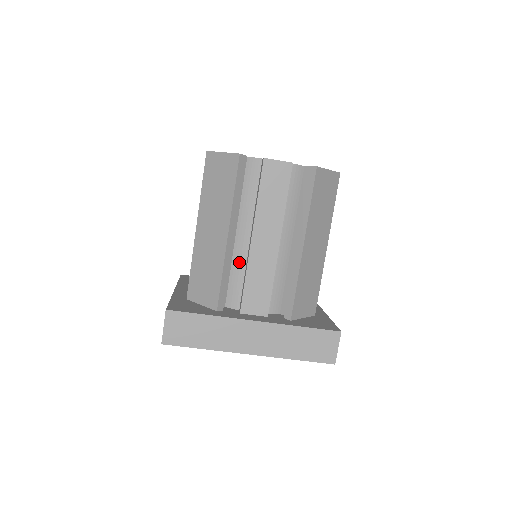
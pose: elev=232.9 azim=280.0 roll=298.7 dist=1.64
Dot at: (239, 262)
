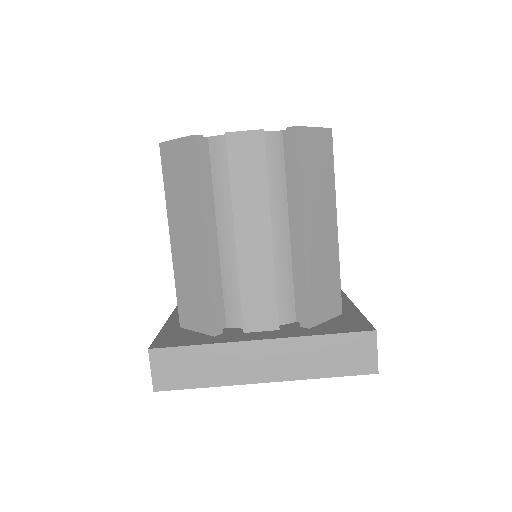
Dot at: (229, 269)
